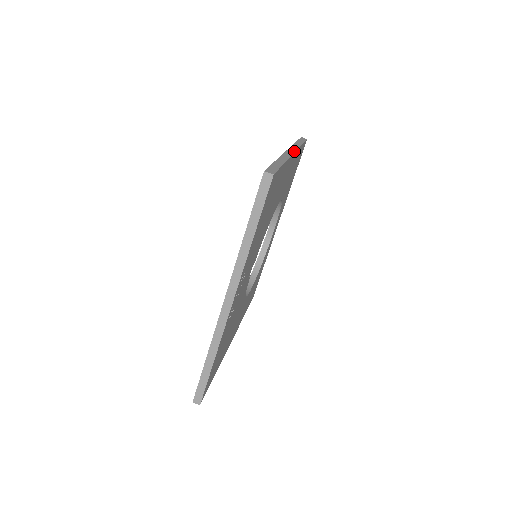
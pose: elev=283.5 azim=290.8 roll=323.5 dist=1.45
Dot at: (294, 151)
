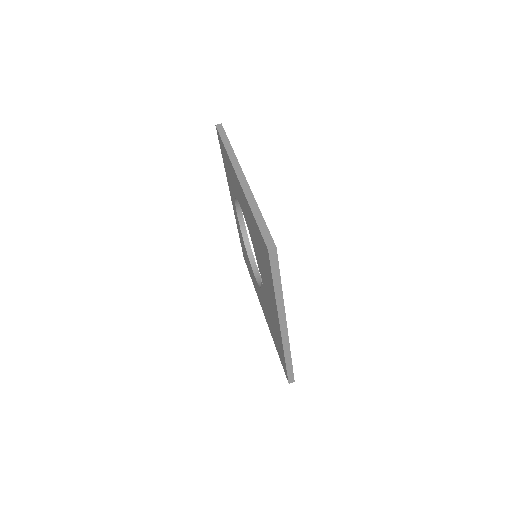
Dot at: (242, 172)
